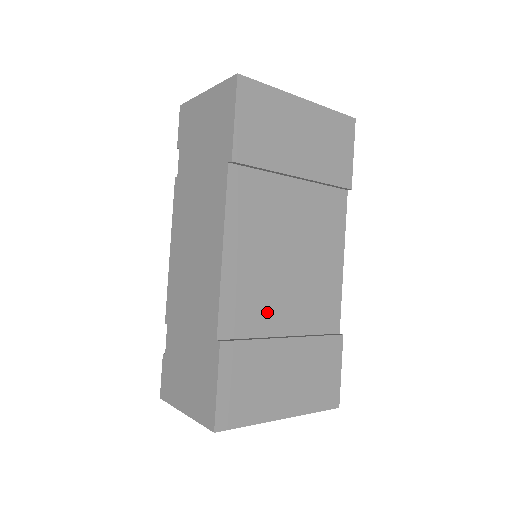
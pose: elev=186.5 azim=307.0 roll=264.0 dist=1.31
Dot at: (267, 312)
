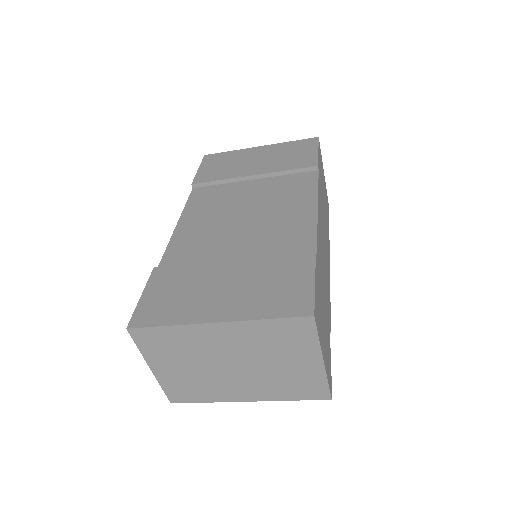
Dot at: (214, 250)
